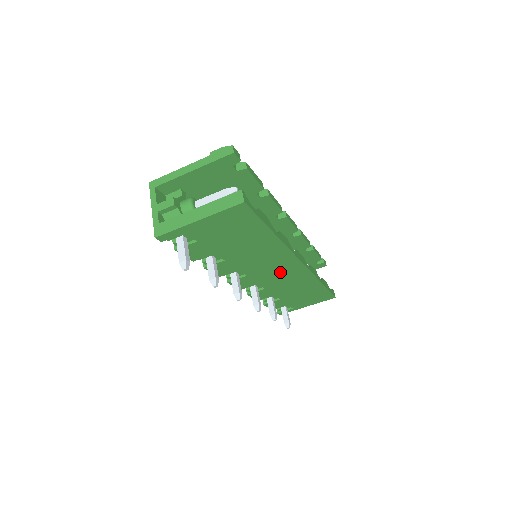
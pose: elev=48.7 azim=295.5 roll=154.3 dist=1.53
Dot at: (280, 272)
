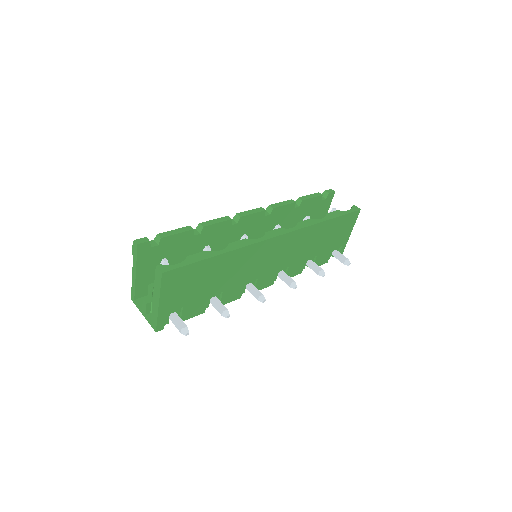
Dot at: (276, 253)
